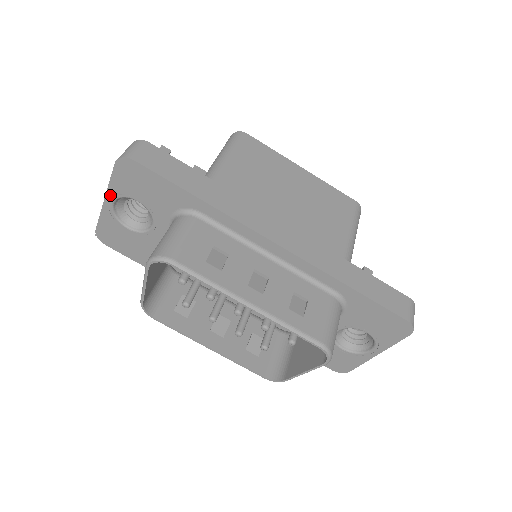
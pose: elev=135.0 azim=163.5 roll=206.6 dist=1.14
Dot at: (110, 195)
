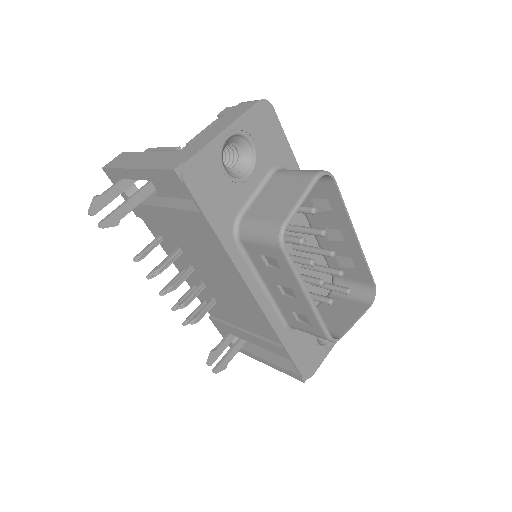
Dot at: (234, 127)
